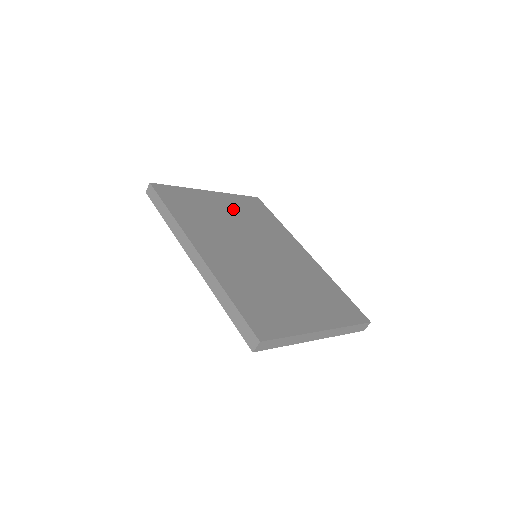
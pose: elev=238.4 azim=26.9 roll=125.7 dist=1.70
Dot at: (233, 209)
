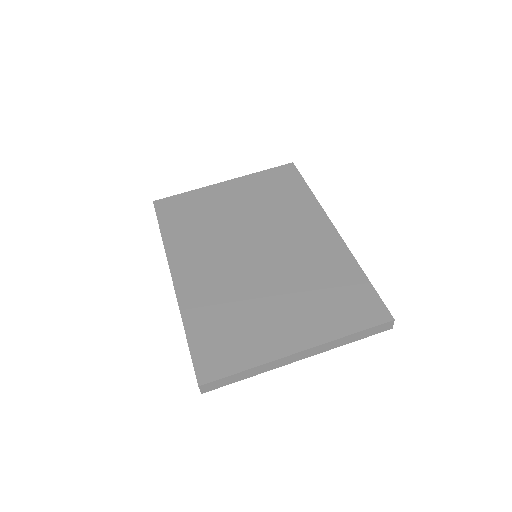
Dot at: (246, 197)
